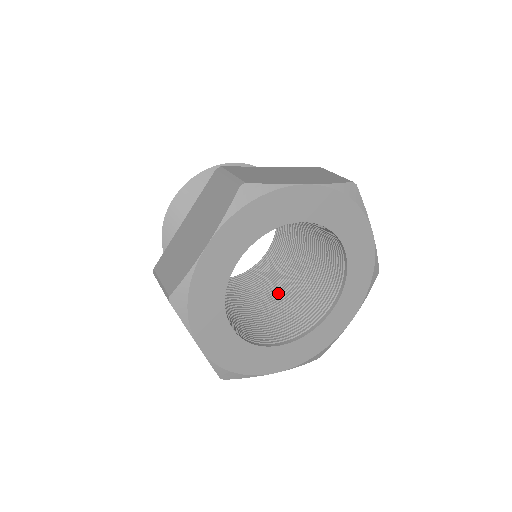
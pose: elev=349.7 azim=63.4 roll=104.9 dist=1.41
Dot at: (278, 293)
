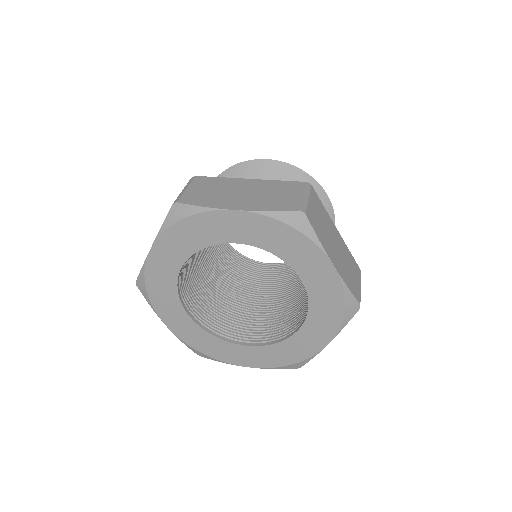
Dot at: (291, 293)
